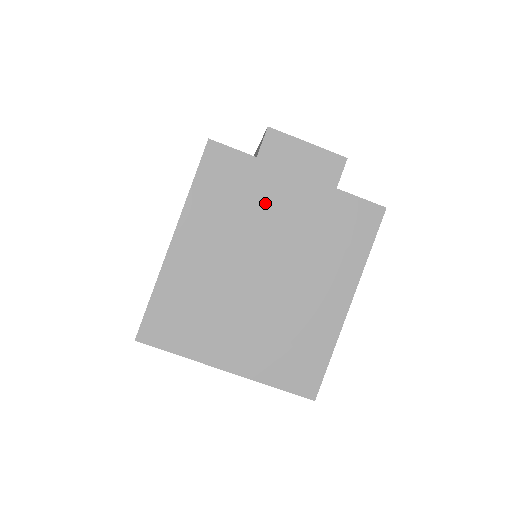
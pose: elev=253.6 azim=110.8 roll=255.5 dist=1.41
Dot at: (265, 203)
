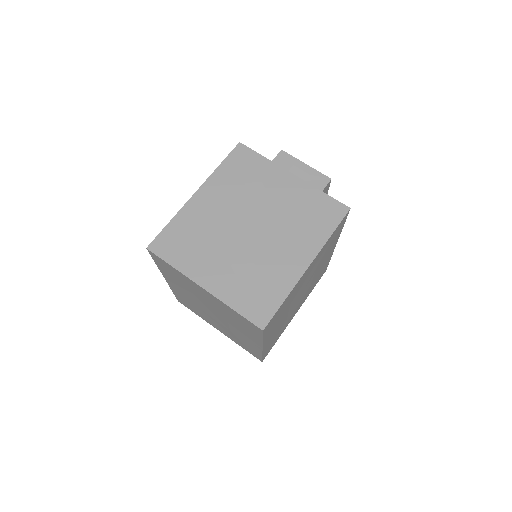
Dot at: (265, 186)
